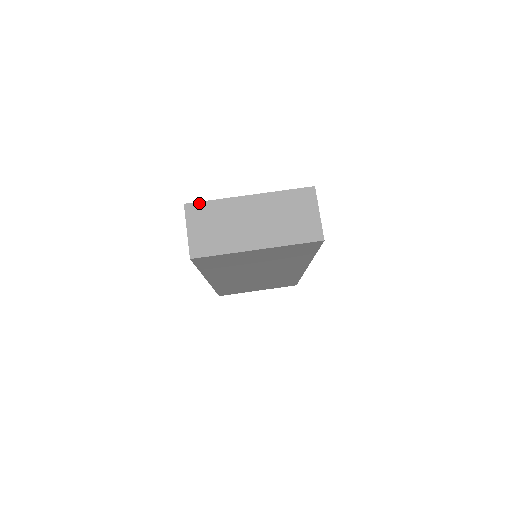
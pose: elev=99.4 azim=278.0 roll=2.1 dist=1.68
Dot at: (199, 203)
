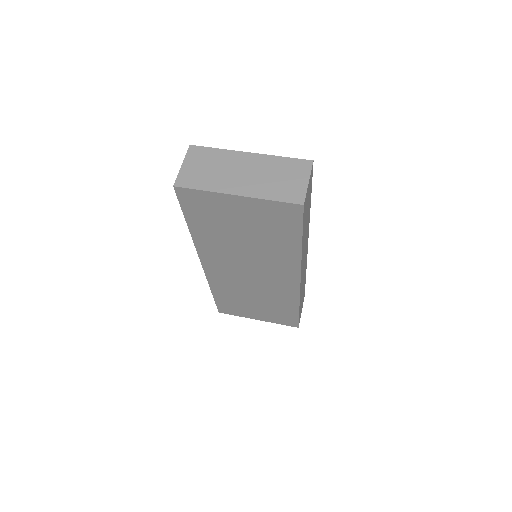
Dot at: (203, 147)
